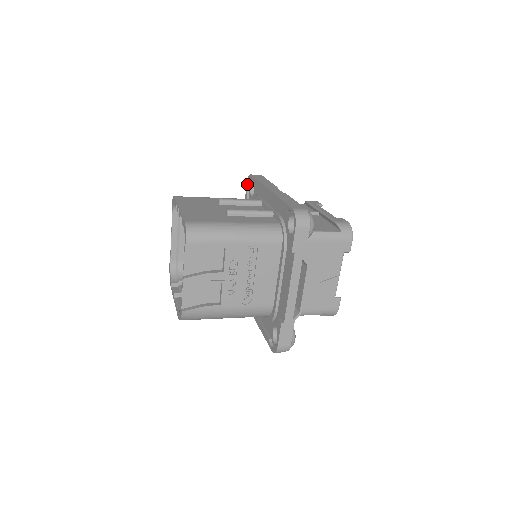
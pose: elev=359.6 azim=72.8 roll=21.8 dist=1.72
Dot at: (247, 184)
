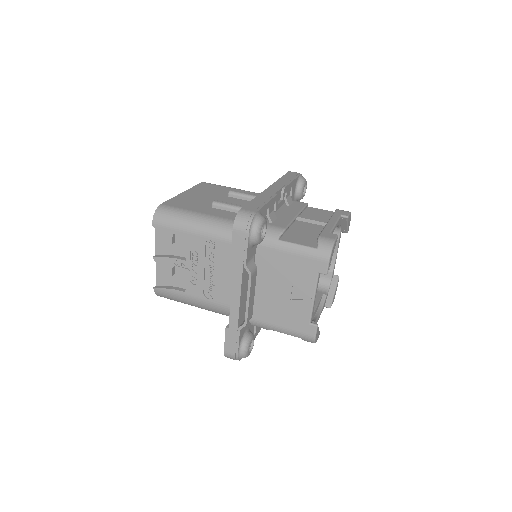
Dot at: occluded
